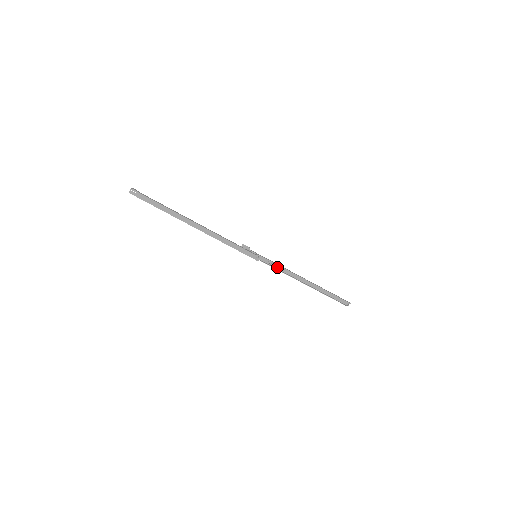
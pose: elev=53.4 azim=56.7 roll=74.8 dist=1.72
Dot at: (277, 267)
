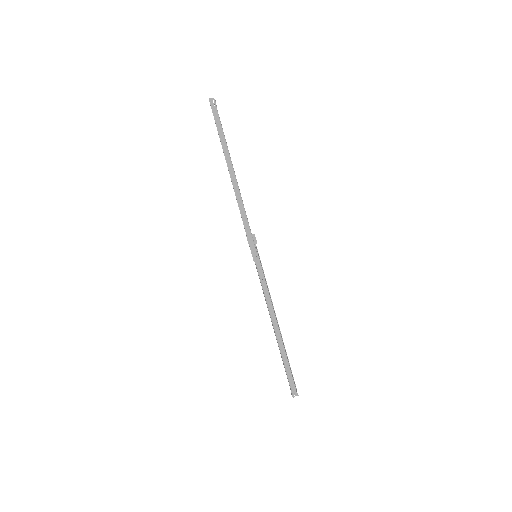
Dot at: (264, 286)
